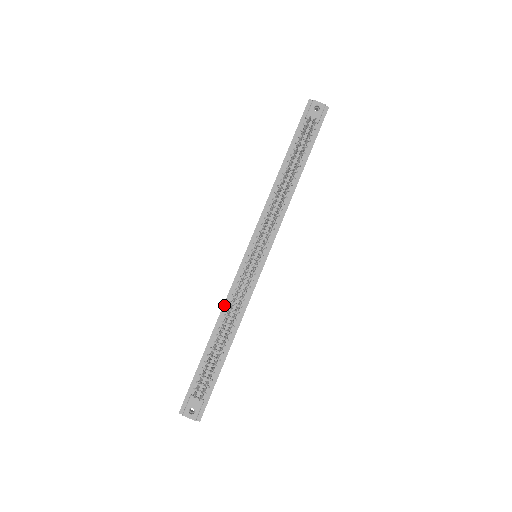
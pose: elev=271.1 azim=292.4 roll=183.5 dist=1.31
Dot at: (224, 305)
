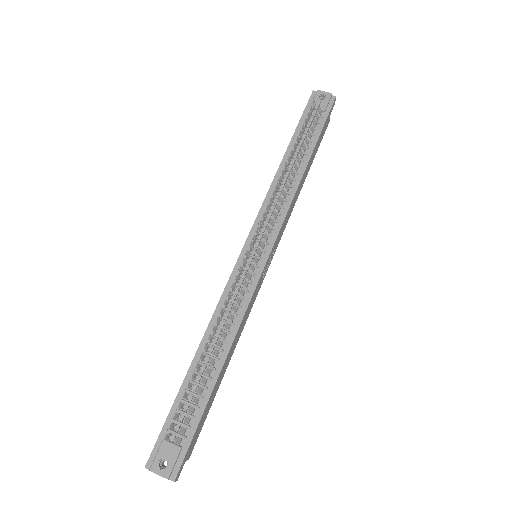
Dot at: (214, 314)
